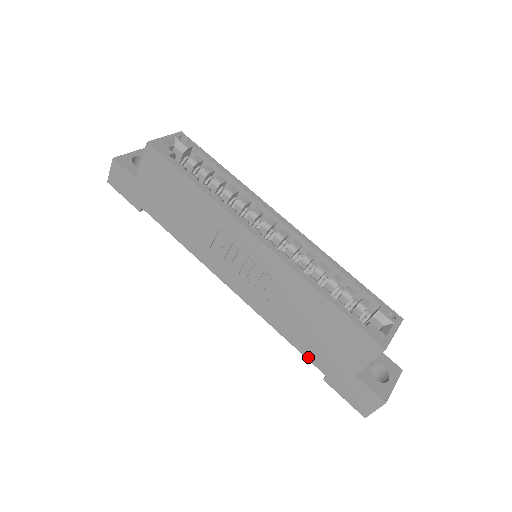
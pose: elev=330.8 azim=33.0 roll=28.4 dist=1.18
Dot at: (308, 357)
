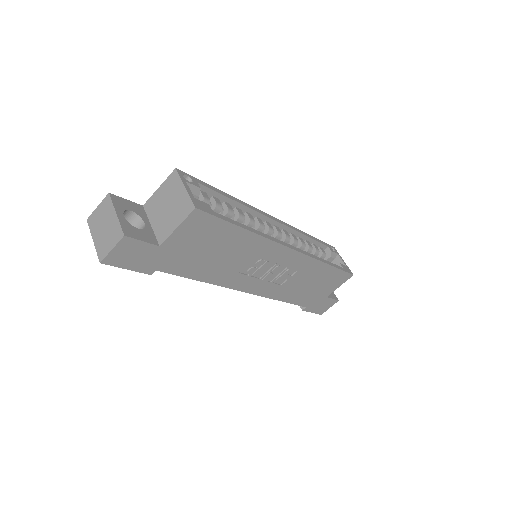
Dot at: (297, 304)
